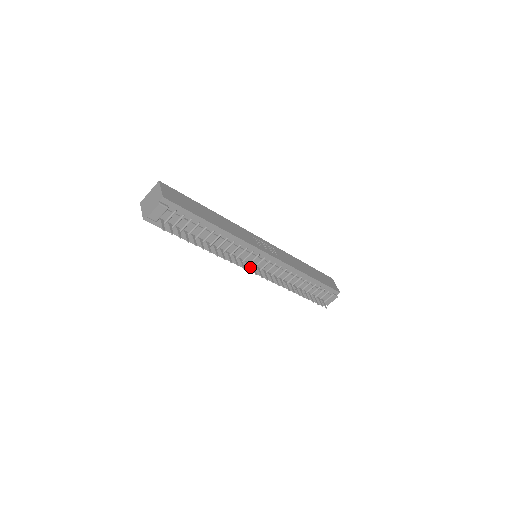
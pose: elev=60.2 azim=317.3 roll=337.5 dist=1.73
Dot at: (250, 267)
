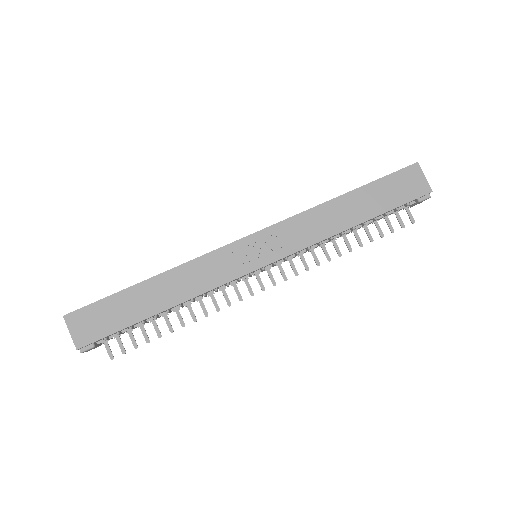
Dot at: occluded
